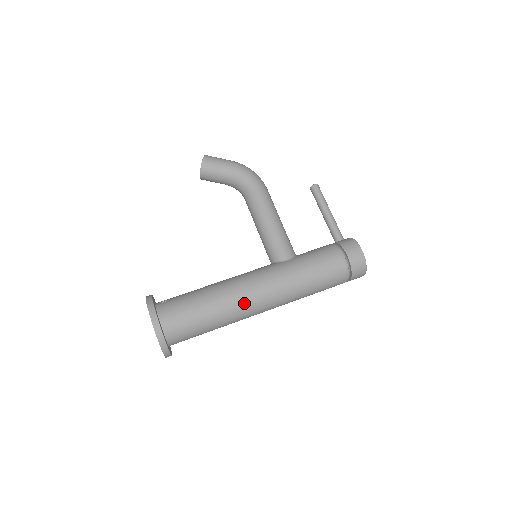
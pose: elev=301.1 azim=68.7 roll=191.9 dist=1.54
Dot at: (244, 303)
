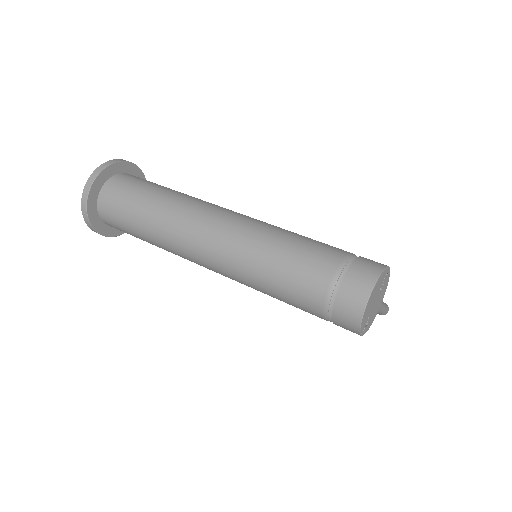
Dot at: (201, 203)
